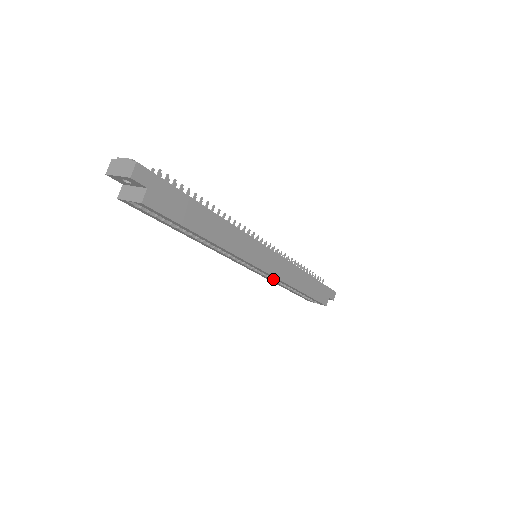
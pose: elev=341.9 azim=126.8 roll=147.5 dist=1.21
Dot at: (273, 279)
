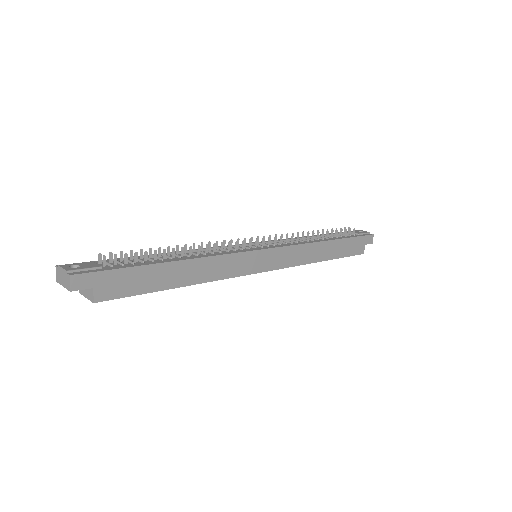
Dot at: occluded
